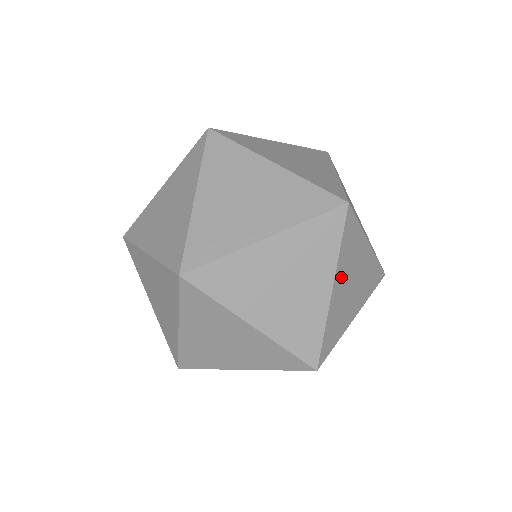
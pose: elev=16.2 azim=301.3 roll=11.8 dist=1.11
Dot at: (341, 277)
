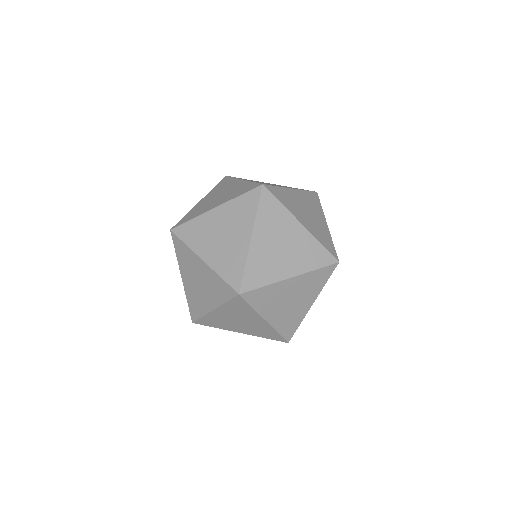
Dot at: (300, 196)
